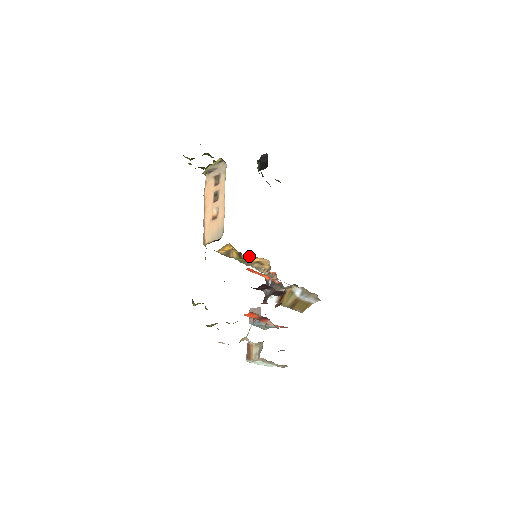
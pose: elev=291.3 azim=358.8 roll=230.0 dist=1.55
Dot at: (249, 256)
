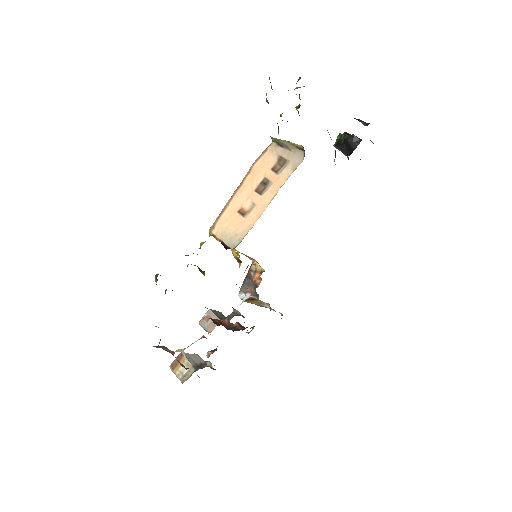
Dot at: occluded
